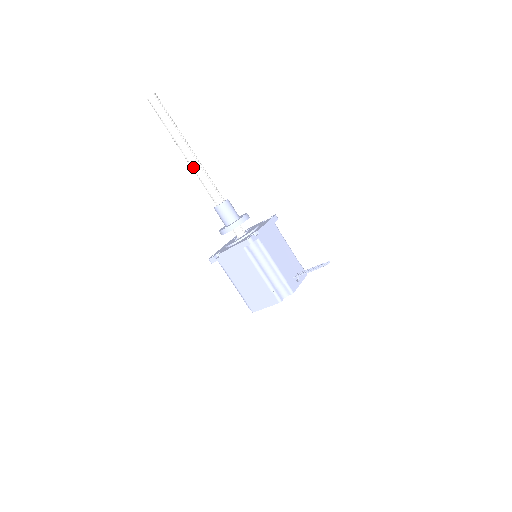
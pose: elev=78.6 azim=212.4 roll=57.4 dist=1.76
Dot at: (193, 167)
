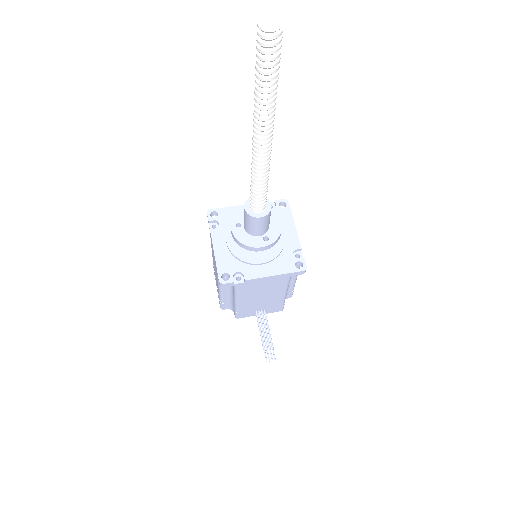
Dot at: (252, 159)
